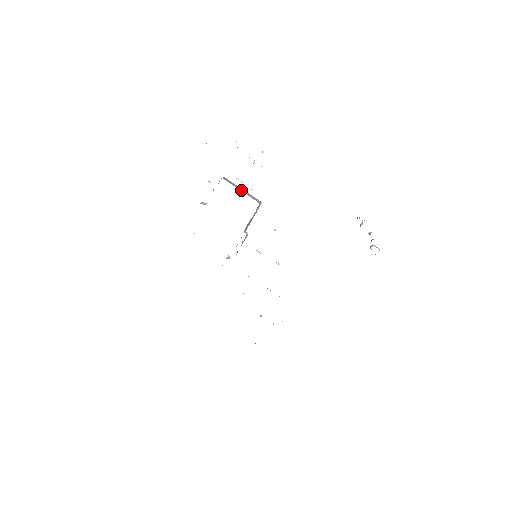
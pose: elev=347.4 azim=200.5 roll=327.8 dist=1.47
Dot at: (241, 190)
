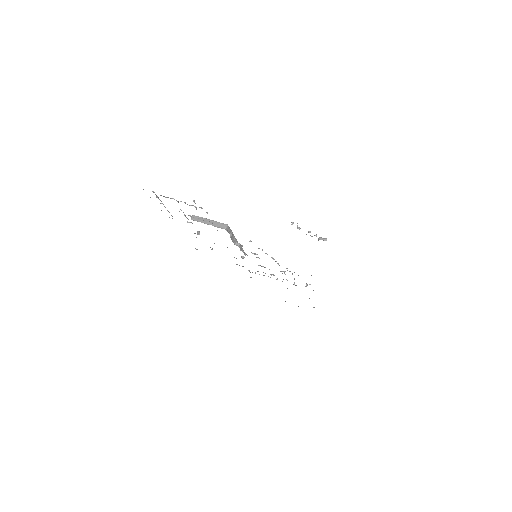
Dot at: (208, 223)
